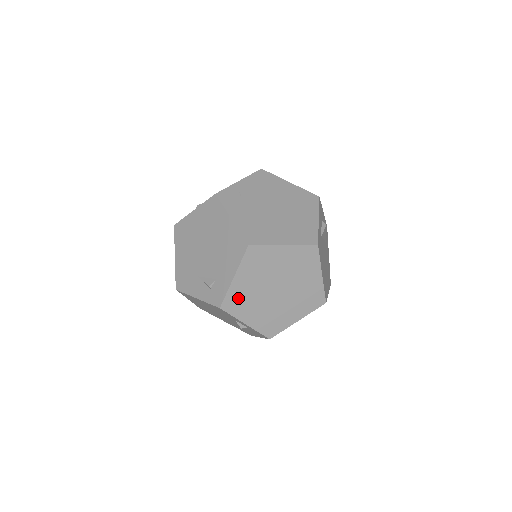
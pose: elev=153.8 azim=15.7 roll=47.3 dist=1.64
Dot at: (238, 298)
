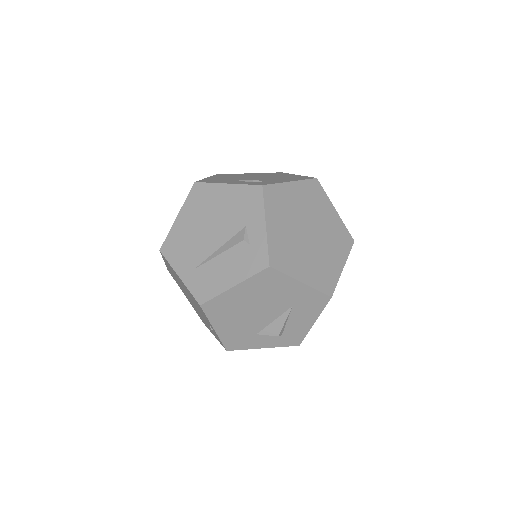
Dot at: (280, 198)
